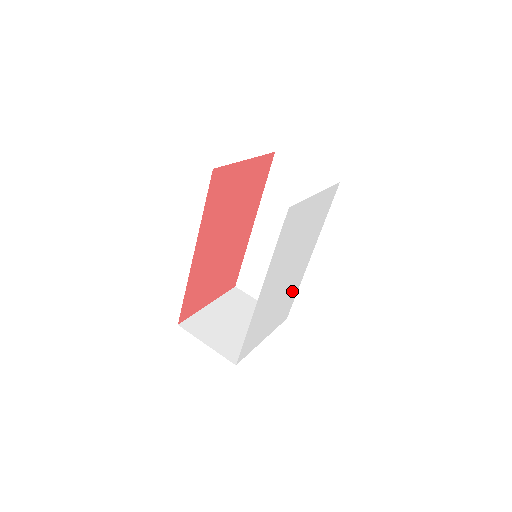
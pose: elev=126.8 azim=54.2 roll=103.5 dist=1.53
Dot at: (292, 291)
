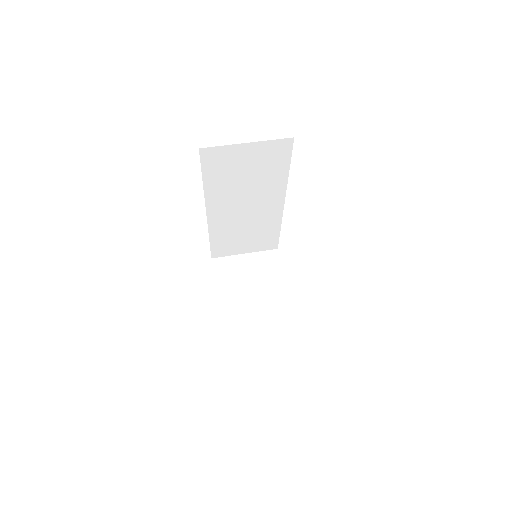
Dot at: occluded
